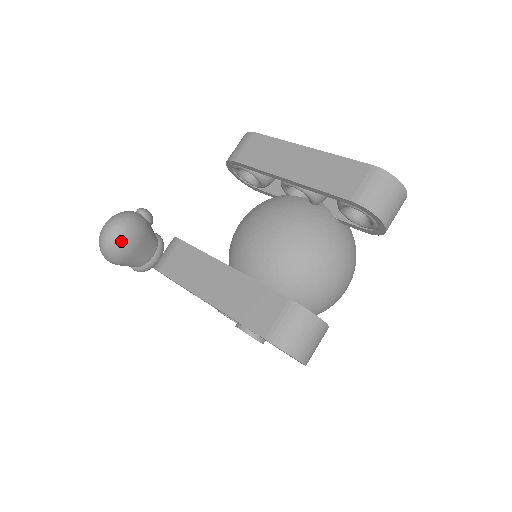
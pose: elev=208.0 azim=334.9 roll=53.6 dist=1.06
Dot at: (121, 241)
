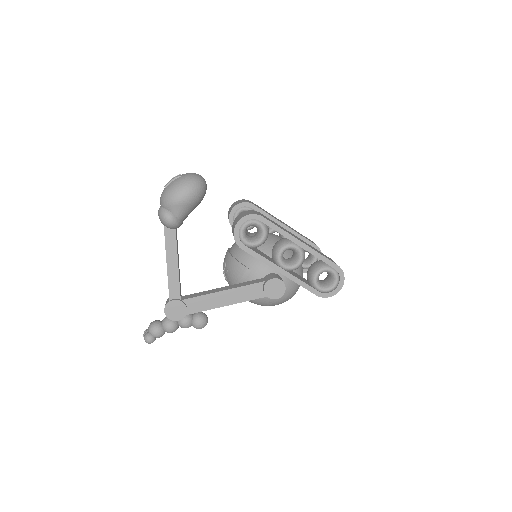
Dot at: occluded
